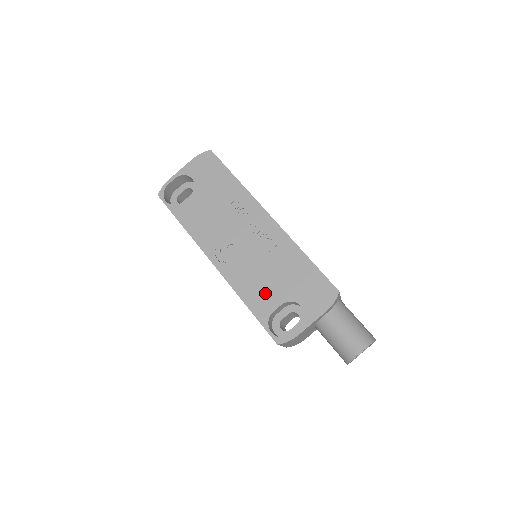
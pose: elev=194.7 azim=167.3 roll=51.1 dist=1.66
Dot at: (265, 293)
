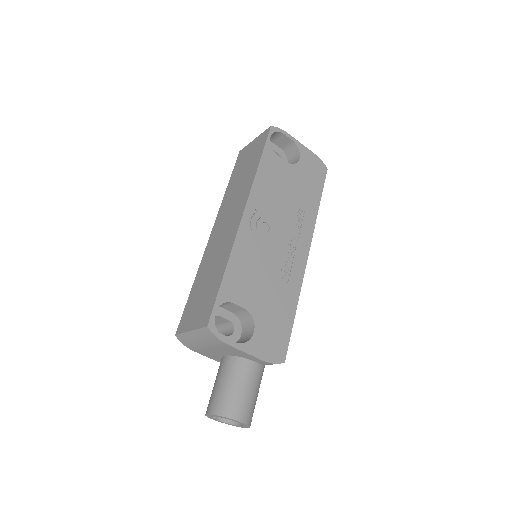
Dot at: (246, 285)
